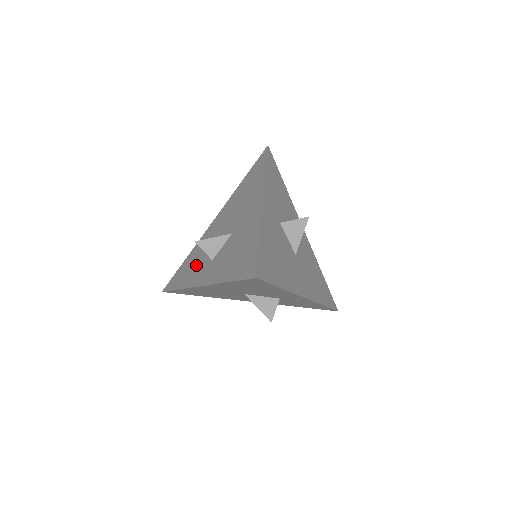
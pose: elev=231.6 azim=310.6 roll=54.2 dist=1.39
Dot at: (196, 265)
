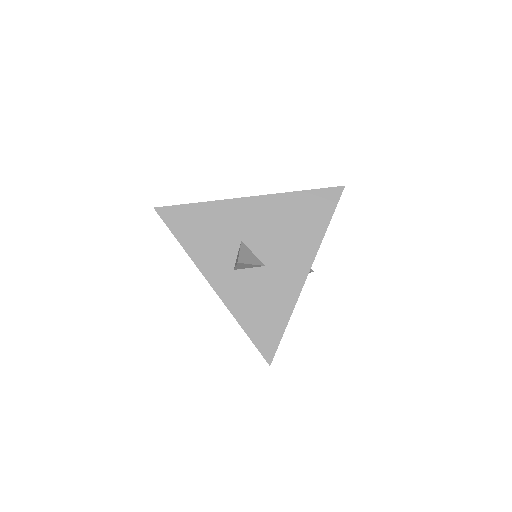
Dot at: (212, 243)
